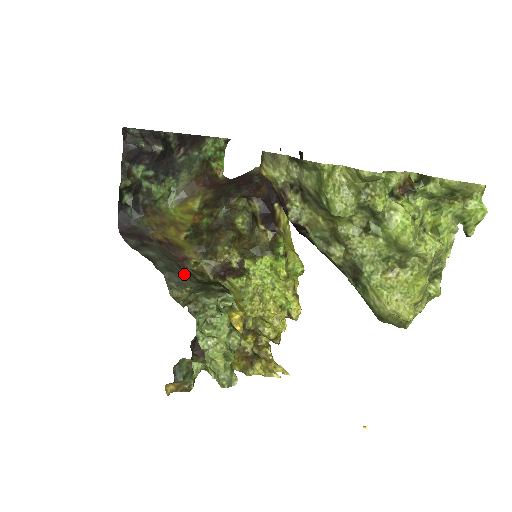
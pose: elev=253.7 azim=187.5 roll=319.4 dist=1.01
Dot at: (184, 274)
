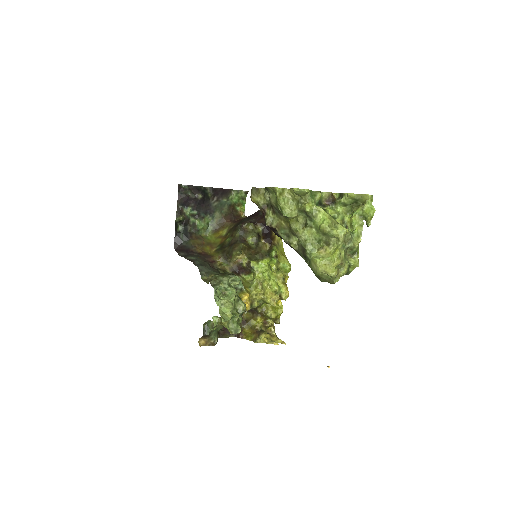
Dot at: (211, 268)
